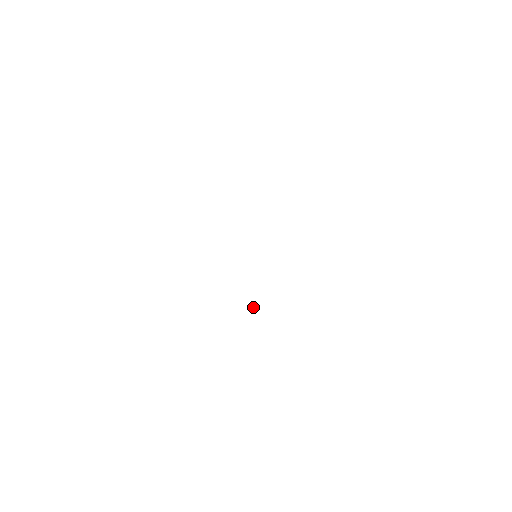
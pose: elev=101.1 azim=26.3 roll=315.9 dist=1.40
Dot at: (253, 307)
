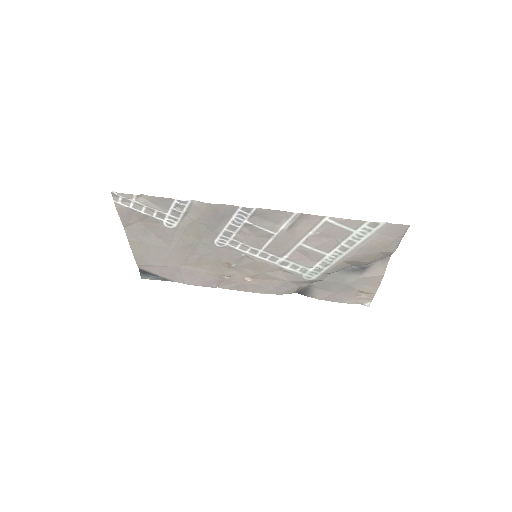
Dot at: (303, 243)
